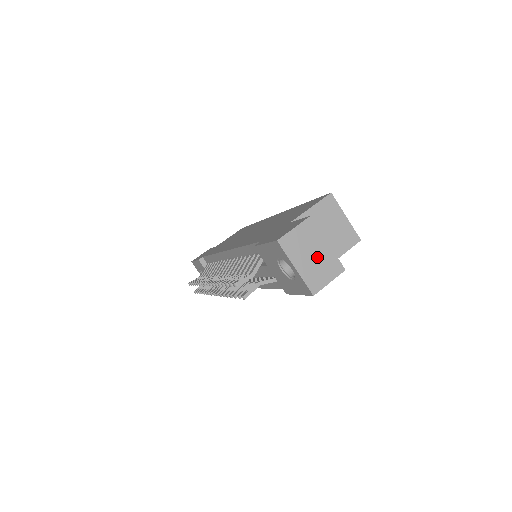
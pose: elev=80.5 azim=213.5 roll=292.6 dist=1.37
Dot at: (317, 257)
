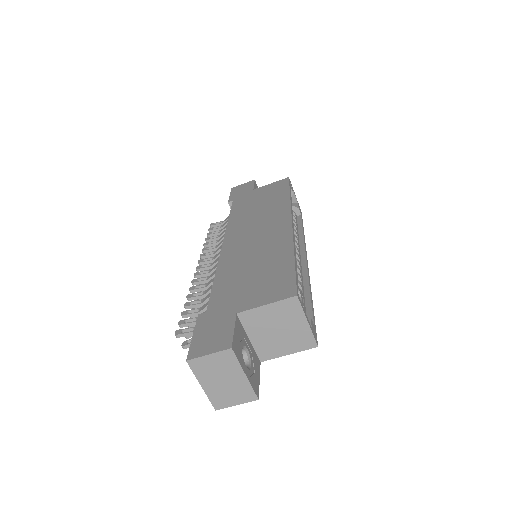
Dot at: (229, 383)
